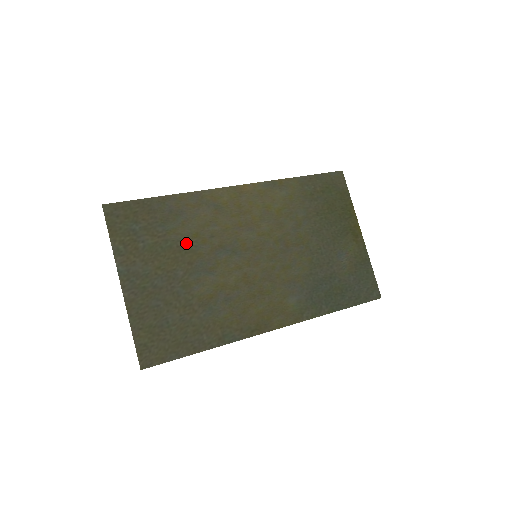
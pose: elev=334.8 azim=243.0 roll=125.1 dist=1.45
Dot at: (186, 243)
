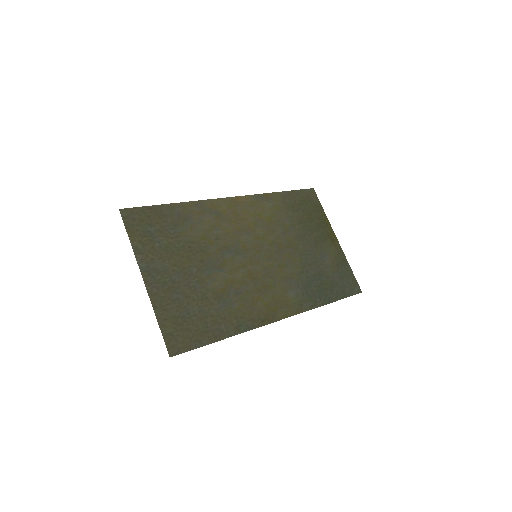
Dot at: (196, 244)
